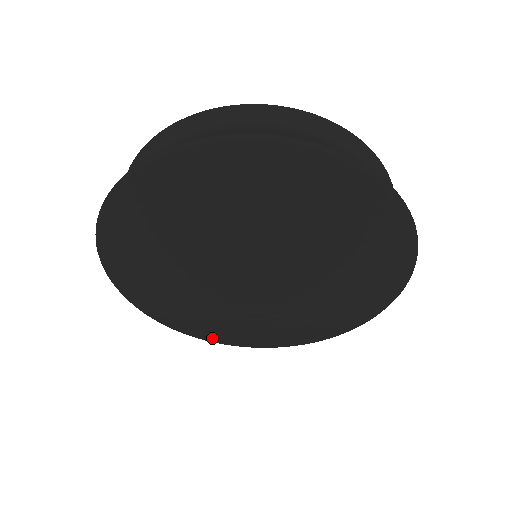
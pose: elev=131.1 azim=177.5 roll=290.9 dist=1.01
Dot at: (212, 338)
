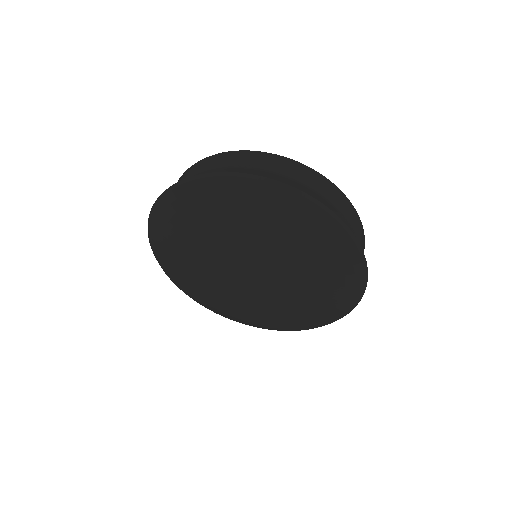
Dot at: (207, 304)
